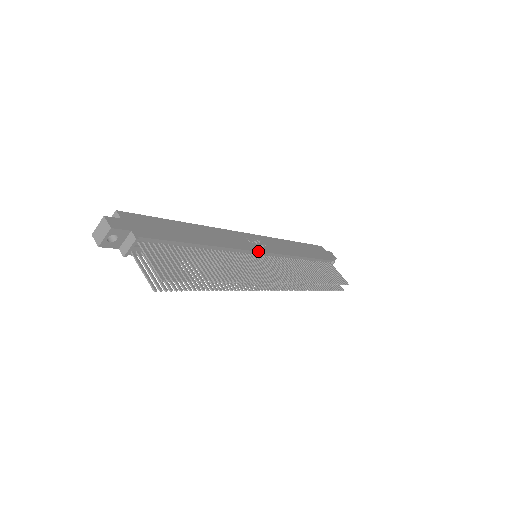
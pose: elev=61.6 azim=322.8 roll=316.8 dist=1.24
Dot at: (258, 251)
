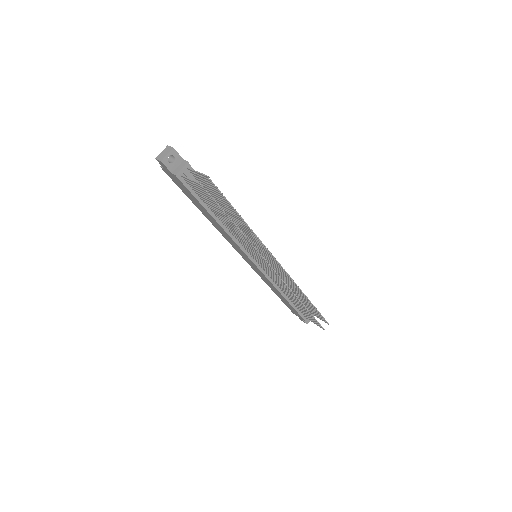
Dot at: occluded
